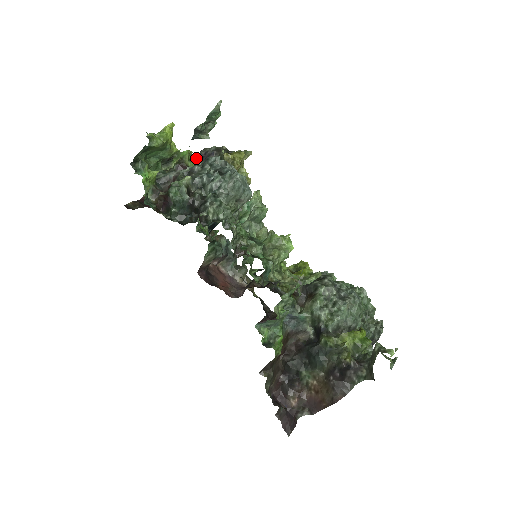
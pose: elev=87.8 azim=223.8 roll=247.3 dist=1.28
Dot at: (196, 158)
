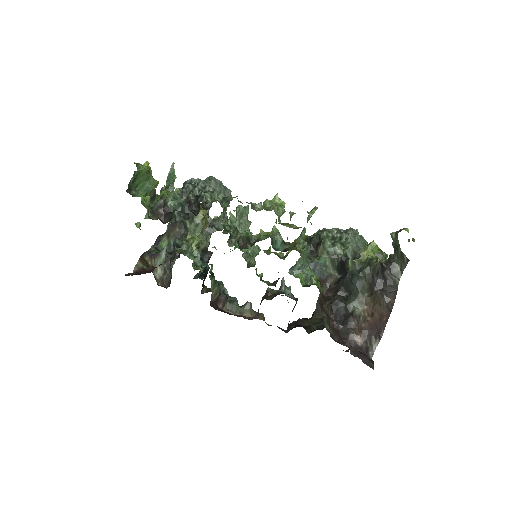
Dot at: (167, 229)
